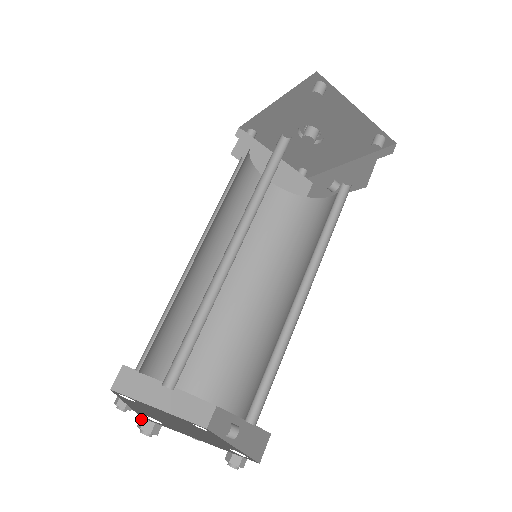
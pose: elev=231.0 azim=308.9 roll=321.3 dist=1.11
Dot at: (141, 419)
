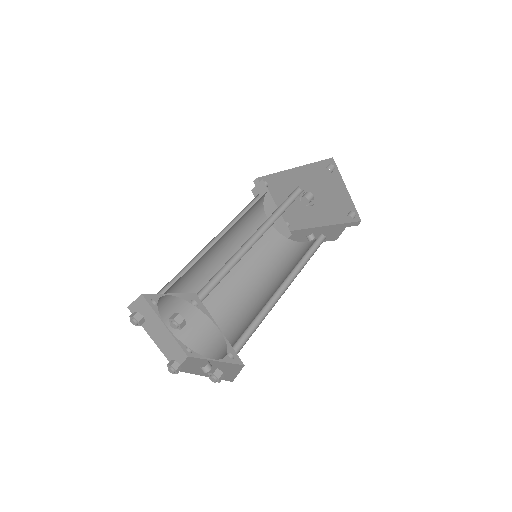
Dot at: (174, 315)
